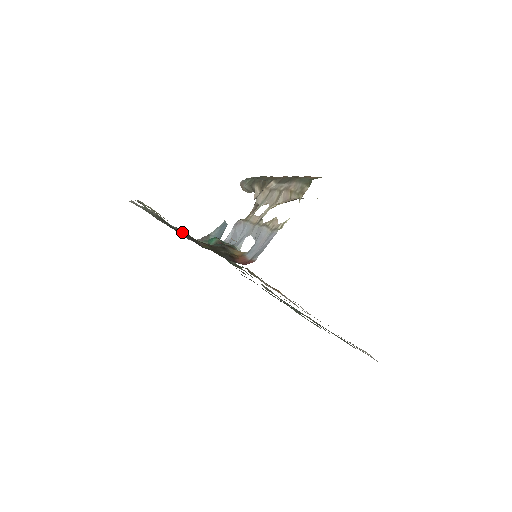
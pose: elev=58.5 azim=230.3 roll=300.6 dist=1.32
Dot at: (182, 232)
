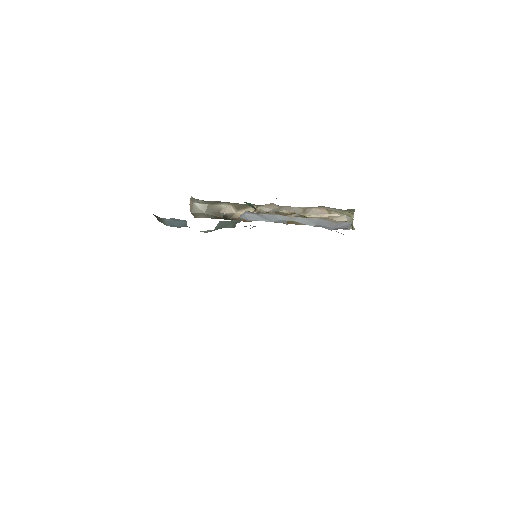
Dot at: occluded
